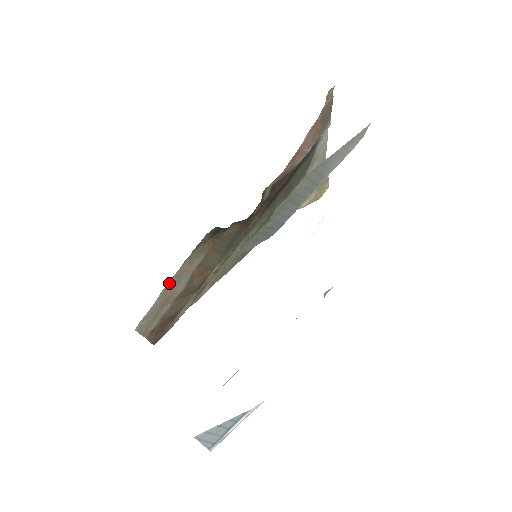
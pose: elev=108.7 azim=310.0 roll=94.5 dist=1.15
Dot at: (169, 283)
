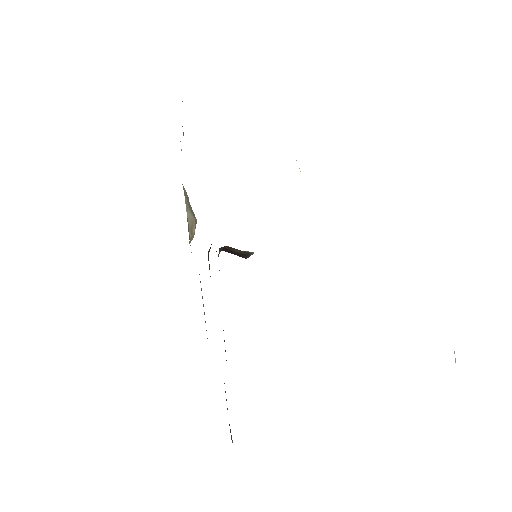
Dot at: occluded
